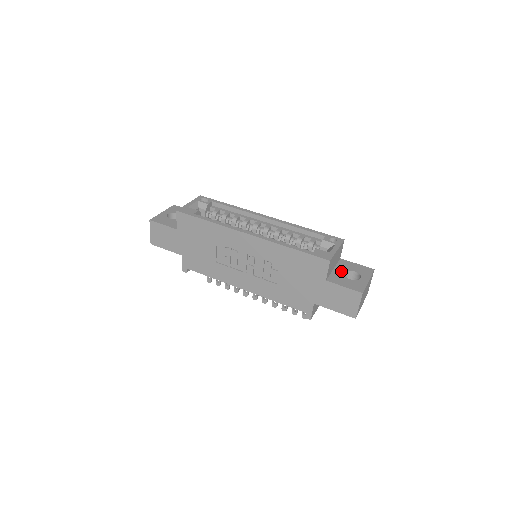
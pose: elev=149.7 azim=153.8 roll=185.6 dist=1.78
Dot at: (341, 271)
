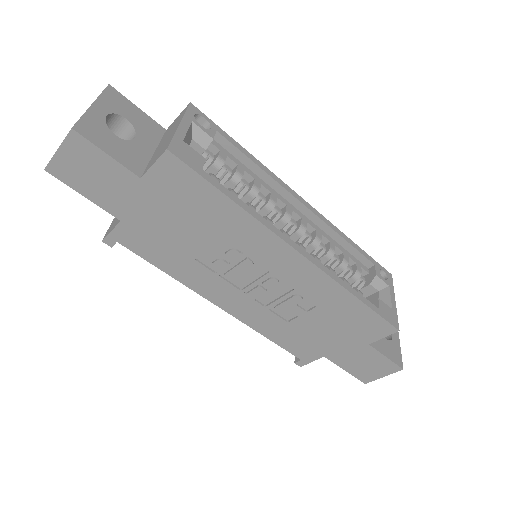
Dot at: occluded
